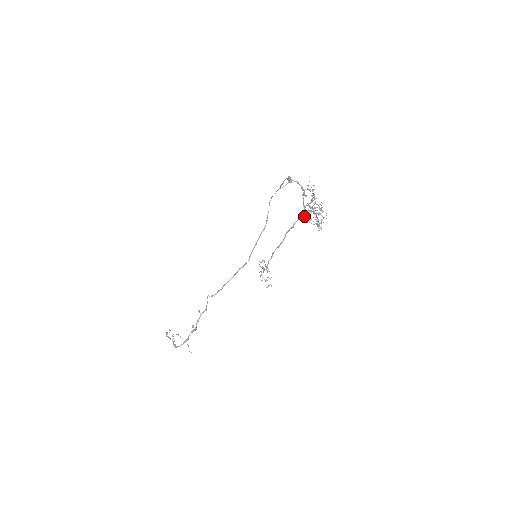
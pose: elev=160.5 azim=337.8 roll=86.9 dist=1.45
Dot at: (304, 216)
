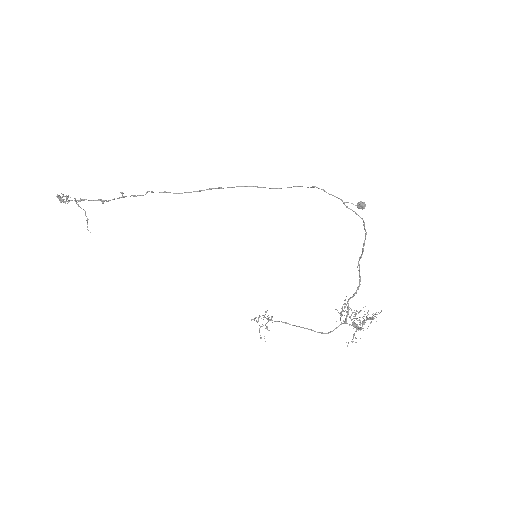
Dot at: (344, 321)
